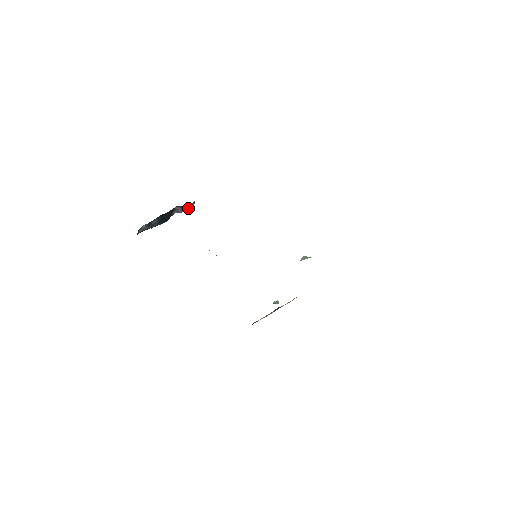
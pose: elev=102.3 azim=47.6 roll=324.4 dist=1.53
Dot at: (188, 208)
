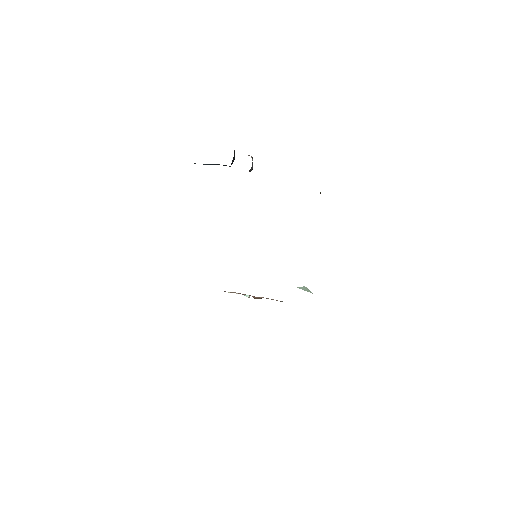
Dot at: occluded
